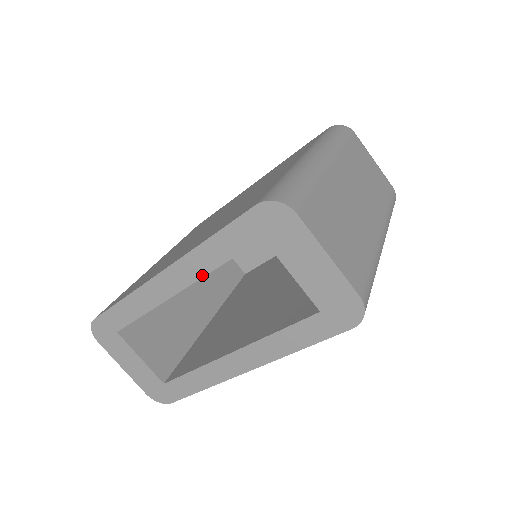
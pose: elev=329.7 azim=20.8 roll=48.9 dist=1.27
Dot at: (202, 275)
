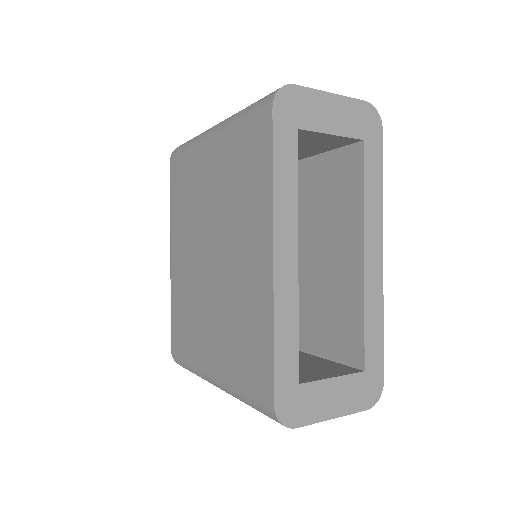
Dot at: (296, 215)
